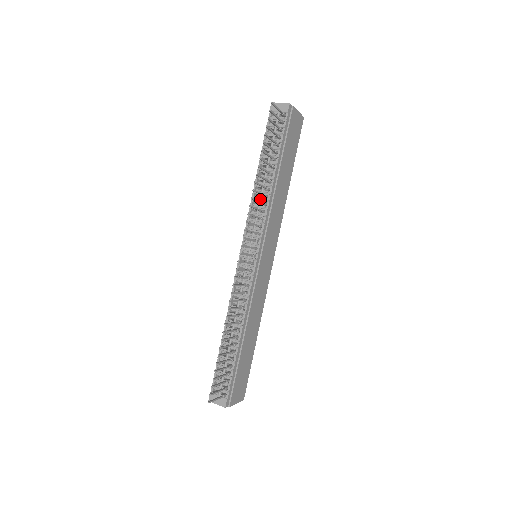
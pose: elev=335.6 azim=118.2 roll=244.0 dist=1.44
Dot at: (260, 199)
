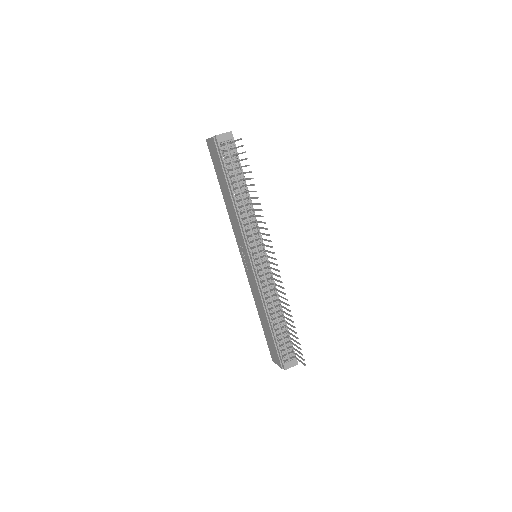
Dot at: (247, 214)
